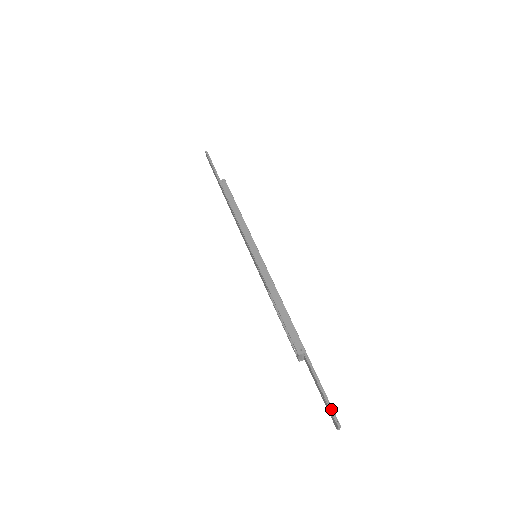
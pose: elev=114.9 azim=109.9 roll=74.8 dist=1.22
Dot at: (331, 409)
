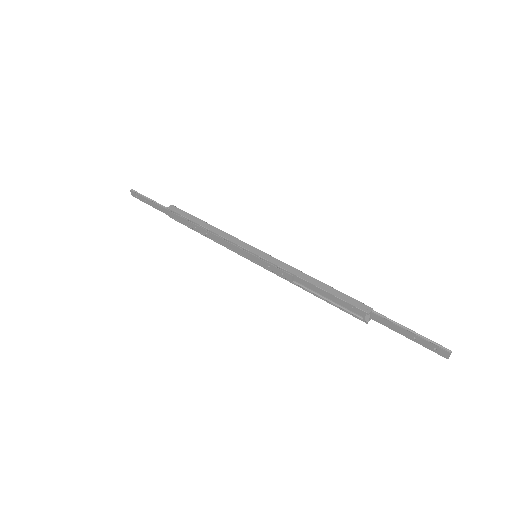
Dot at: (432, 343)
